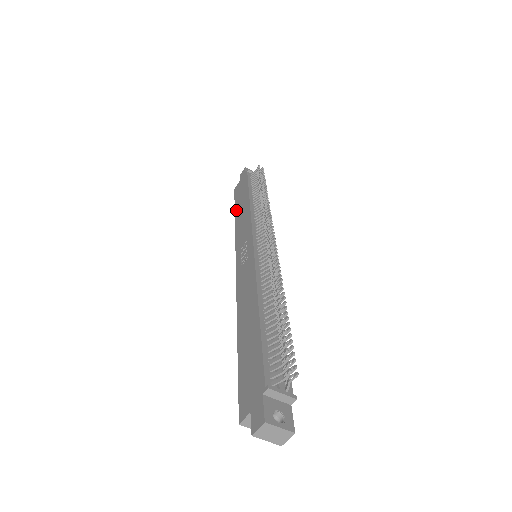
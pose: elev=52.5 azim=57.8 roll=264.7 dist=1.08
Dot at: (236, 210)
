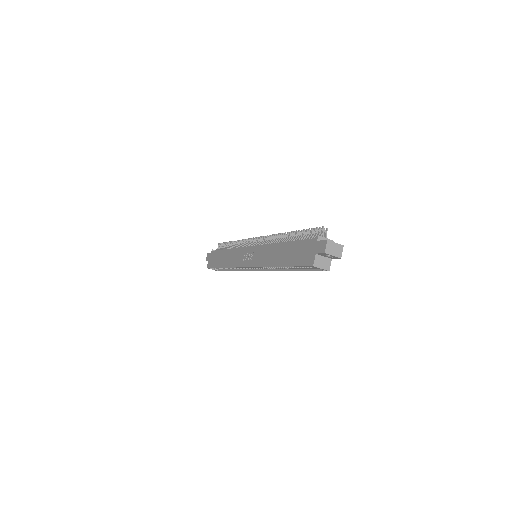
Dot at: (220, 265)
